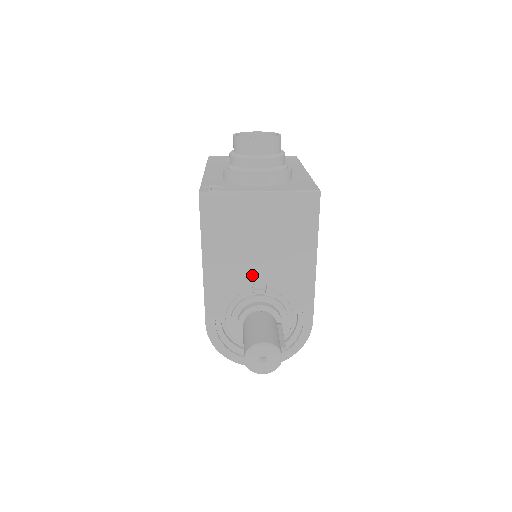
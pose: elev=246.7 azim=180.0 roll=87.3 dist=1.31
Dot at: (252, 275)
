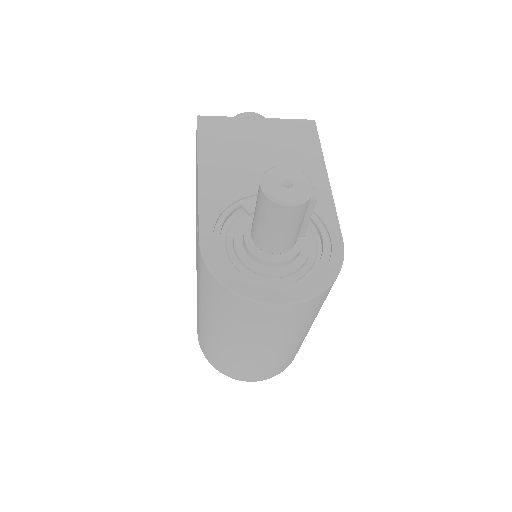
Dot at: (257, 185)
